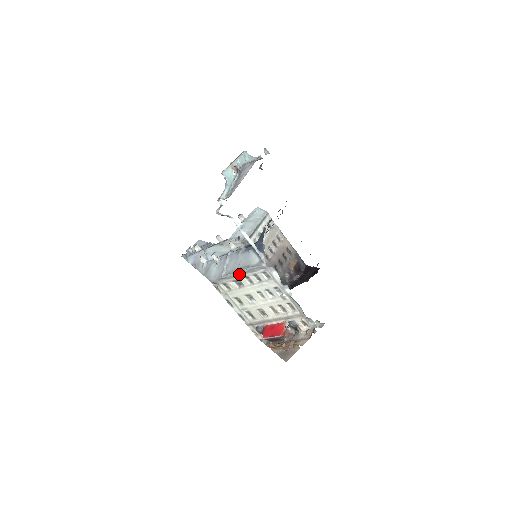
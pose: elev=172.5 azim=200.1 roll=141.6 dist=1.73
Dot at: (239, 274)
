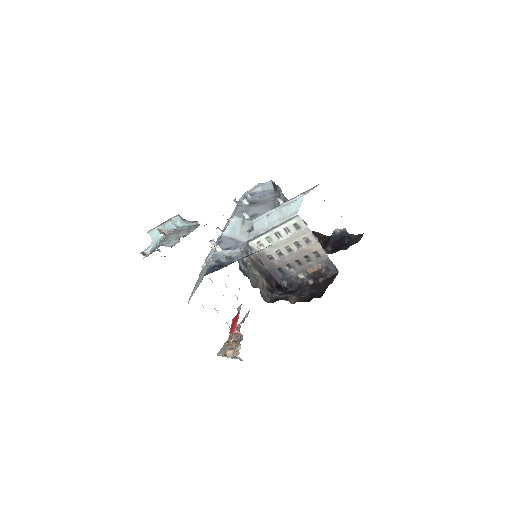
Dot at: occluded
